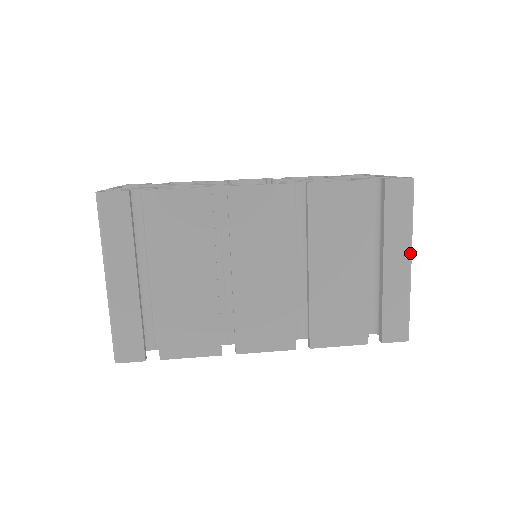
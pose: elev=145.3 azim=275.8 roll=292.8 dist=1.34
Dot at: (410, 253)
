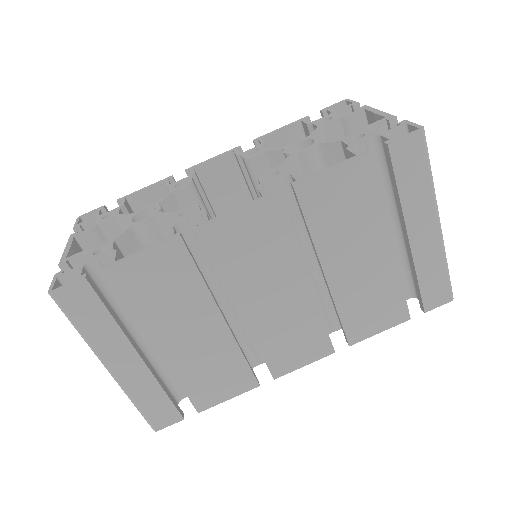
Dot at: (437, 214)
